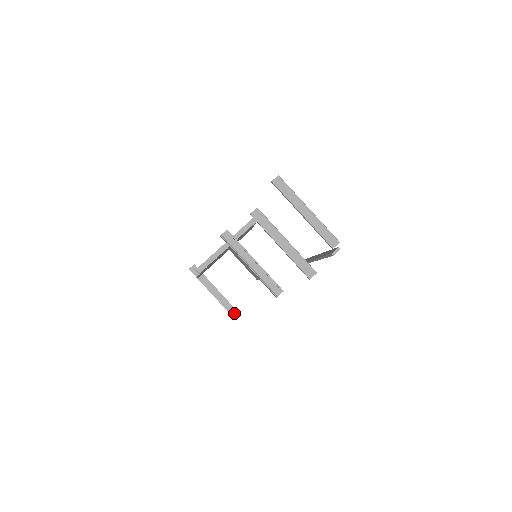
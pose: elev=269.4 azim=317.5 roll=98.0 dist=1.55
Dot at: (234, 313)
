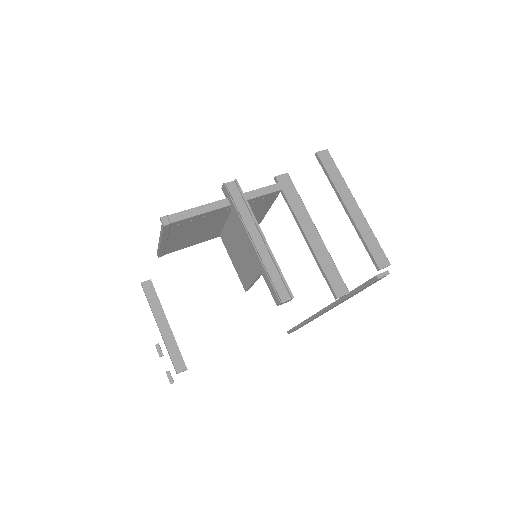
Dot at: (180, 365)
